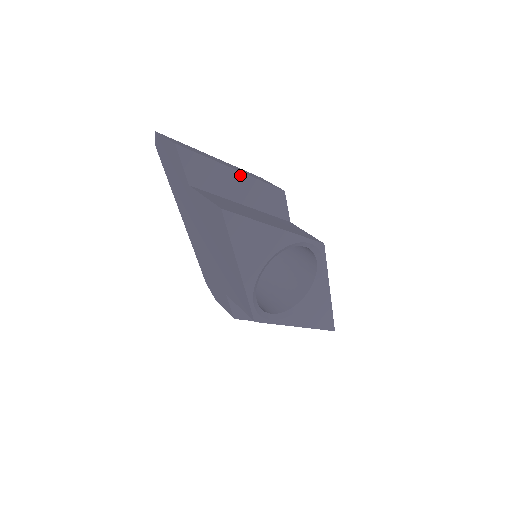
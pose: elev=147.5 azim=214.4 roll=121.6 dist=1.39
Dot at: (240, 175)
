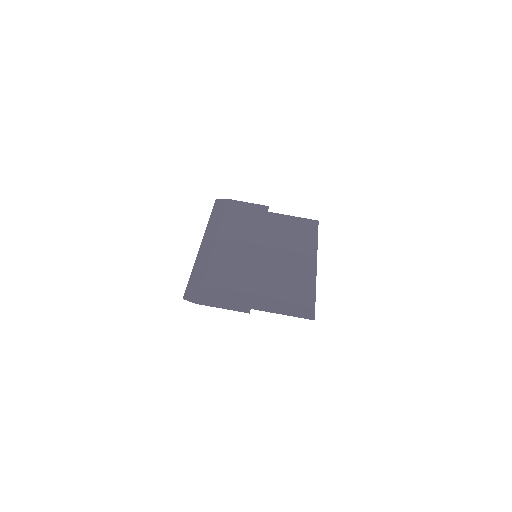
Dot at: occluded
